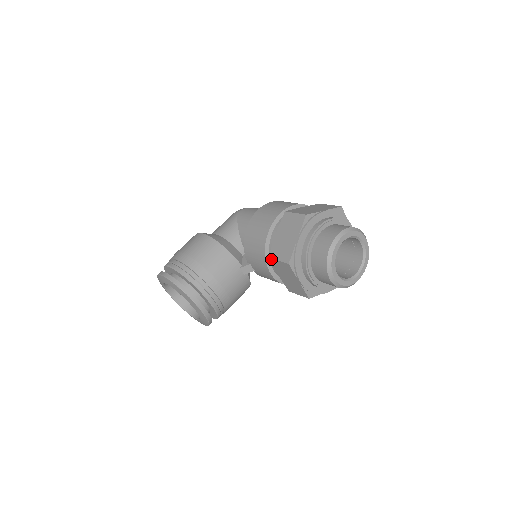
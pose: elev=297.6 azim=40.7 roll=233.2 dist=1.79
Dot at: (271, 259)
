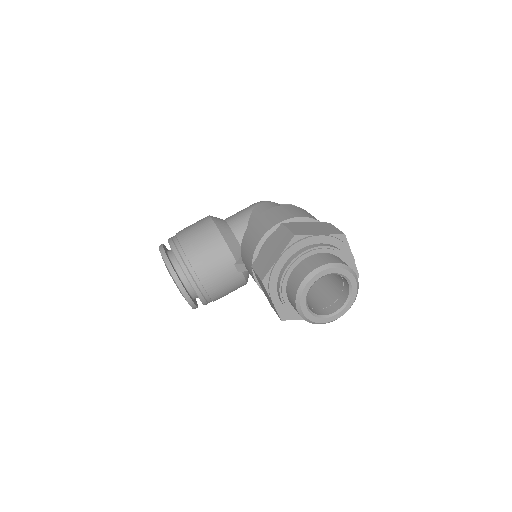
Dot at: (253, 269)
